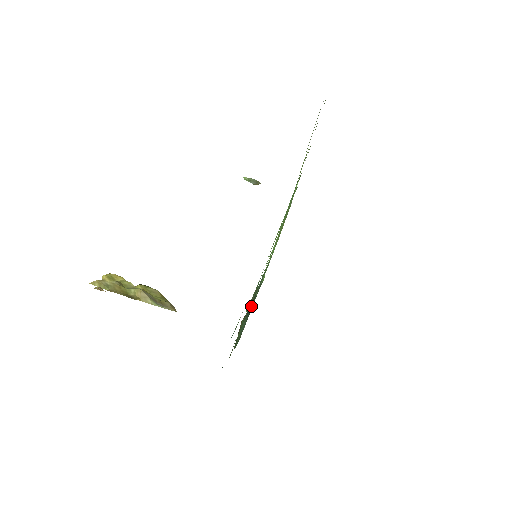
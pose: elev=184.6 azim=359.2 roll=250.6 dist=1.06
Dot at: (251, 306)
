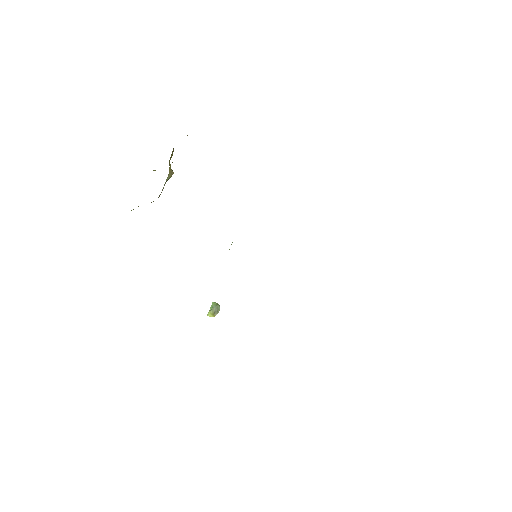
Dot at: occluded
